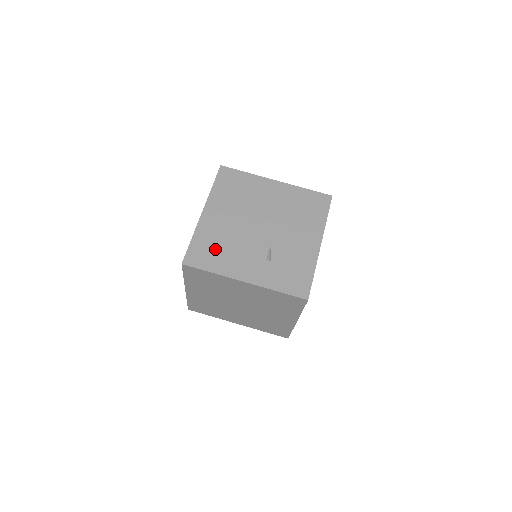
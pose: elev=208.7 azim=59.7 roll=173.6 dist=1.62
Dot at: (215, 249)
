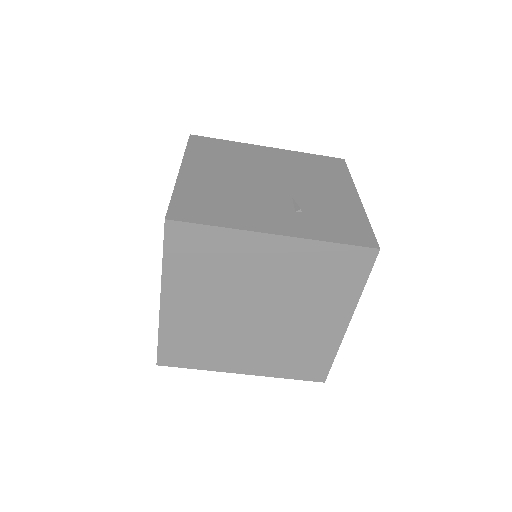
Dot at: (214, 203)
